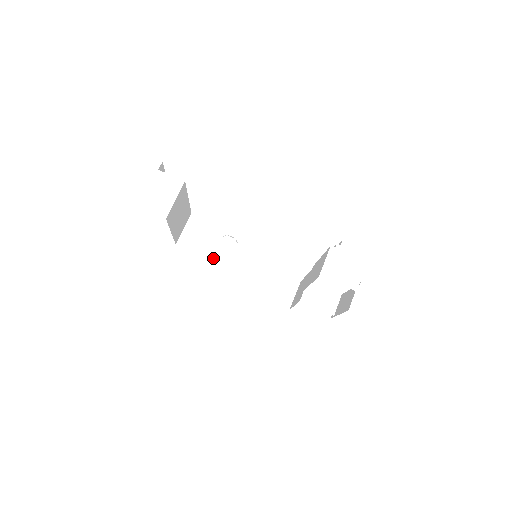
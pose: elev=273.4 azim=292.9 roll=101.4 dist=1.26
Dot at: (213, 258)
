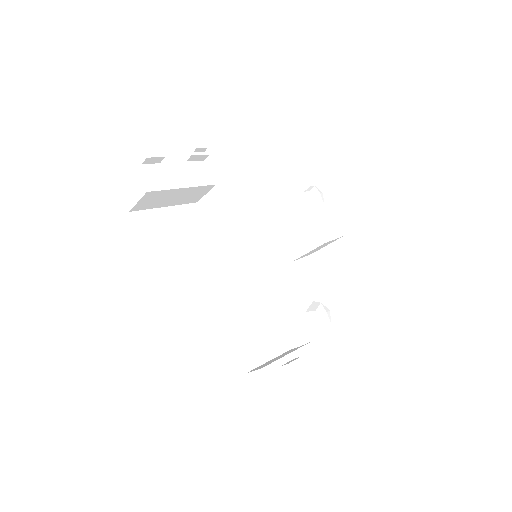
Dot at: (281, 206)
